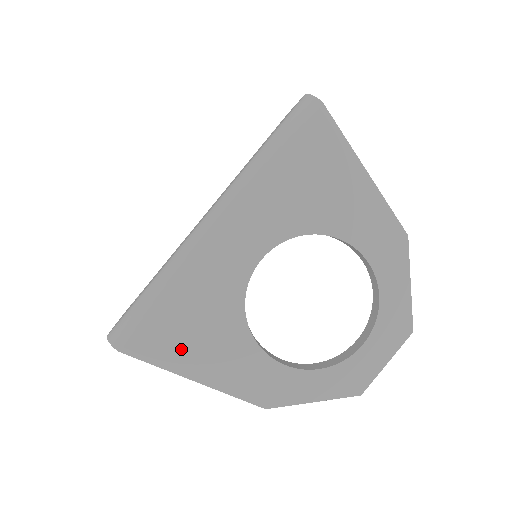
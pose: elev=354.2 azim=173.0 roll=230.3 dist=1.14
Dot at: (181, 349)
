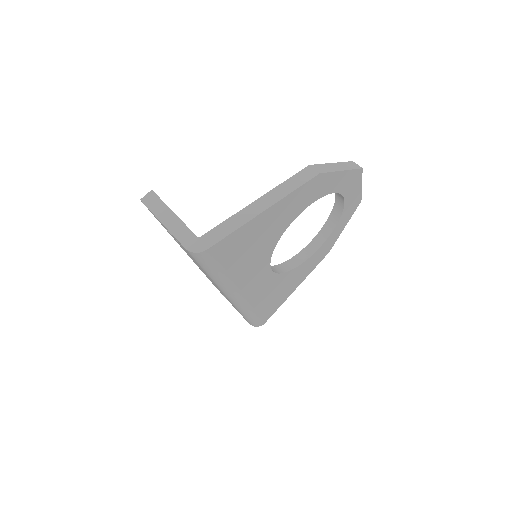
Dot at: (281, 298)
